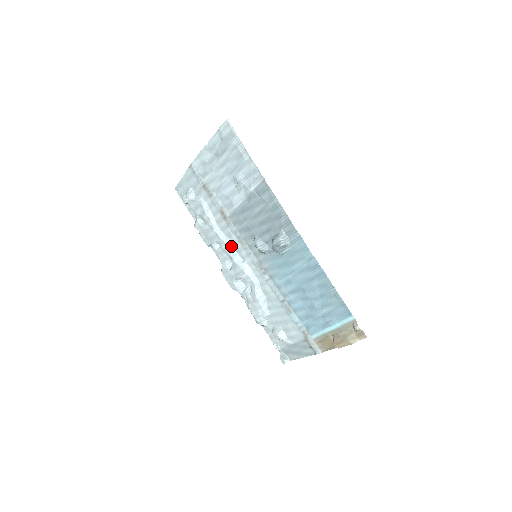
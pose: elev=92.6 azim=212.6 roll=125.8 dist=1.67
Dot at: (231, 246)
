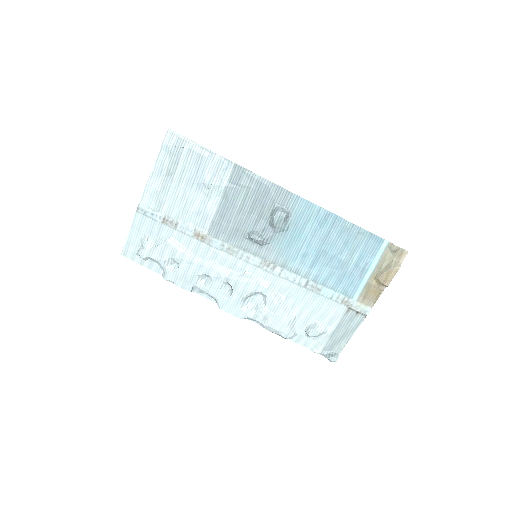
Dot at: (221, 267)
